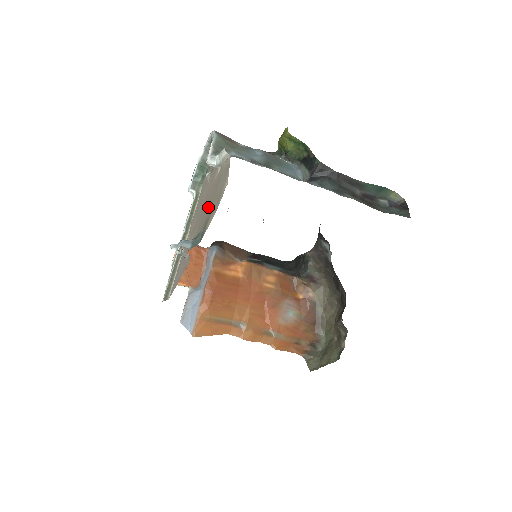
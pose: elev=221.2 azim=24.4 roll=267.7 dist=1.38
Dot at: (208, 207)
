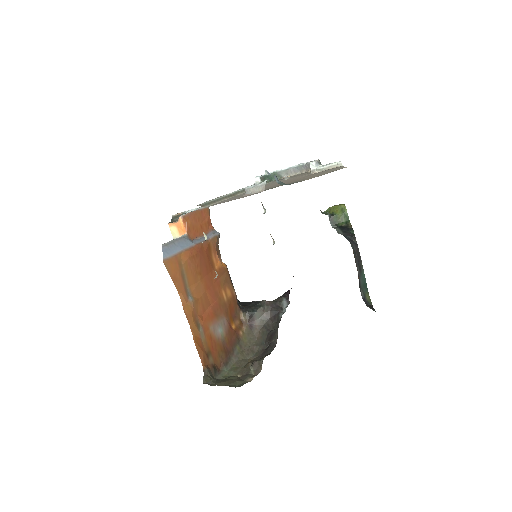
Dot at: (297, 180)
